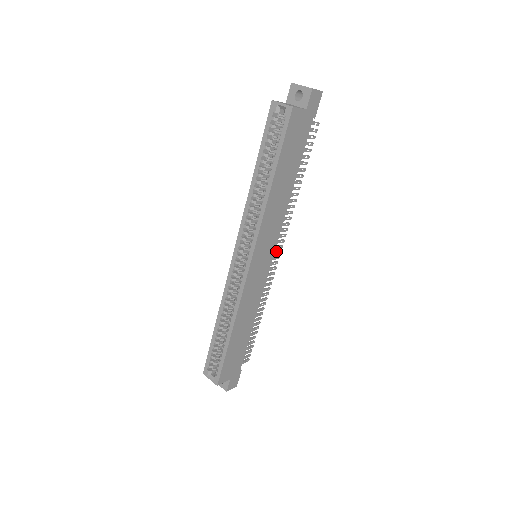
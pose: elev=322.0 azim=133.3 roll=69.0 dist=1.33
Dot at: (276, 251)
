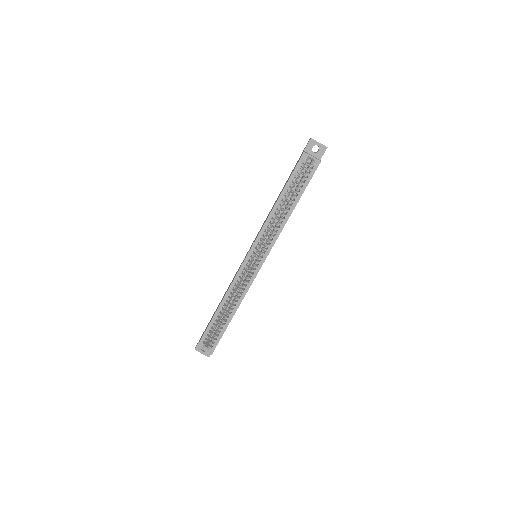
Dot at: occluded
